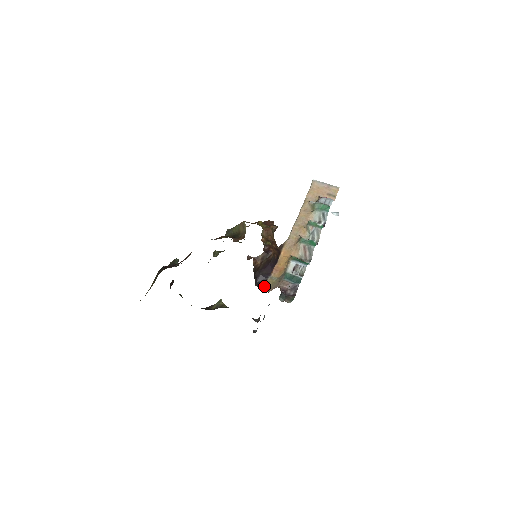
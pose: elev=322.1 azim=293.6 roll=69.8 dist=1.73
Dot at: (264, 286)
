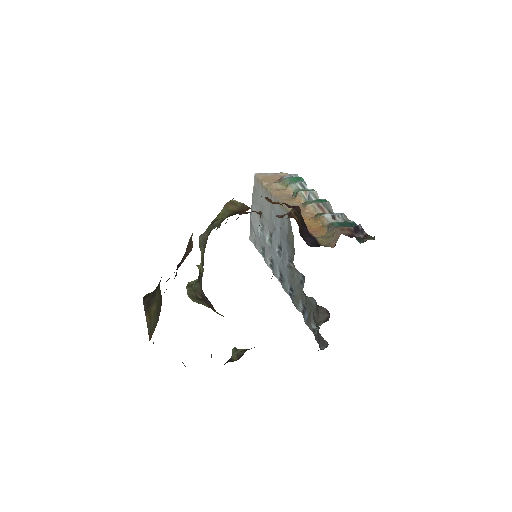
Dot at: (321, 245)
